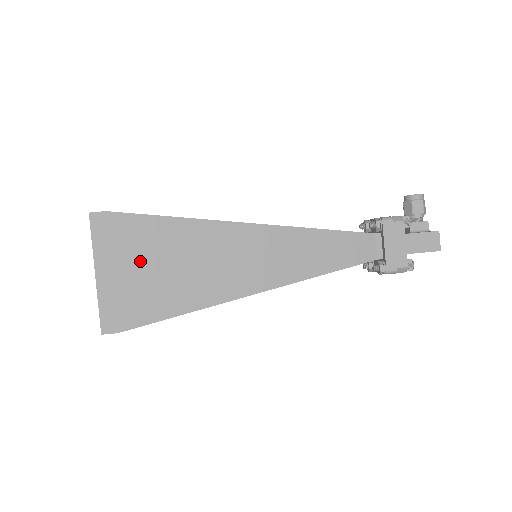
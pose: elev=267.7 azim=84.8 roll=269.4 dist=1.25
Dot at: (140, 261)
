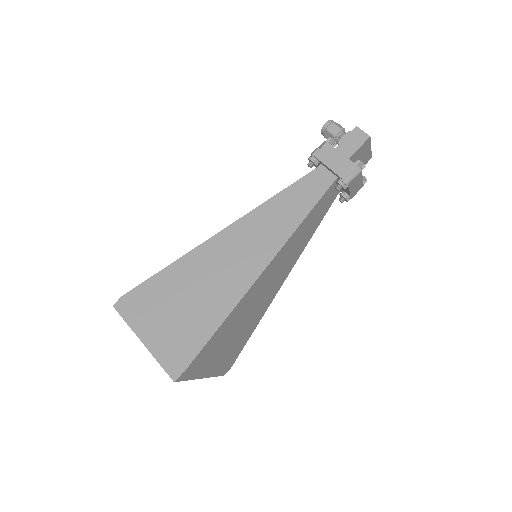
Dot at: (166, 310)
